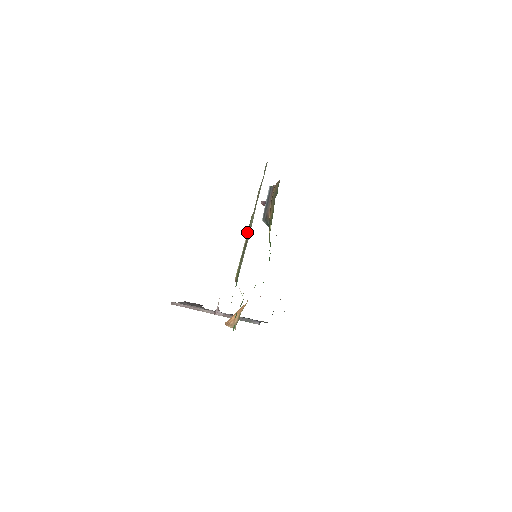
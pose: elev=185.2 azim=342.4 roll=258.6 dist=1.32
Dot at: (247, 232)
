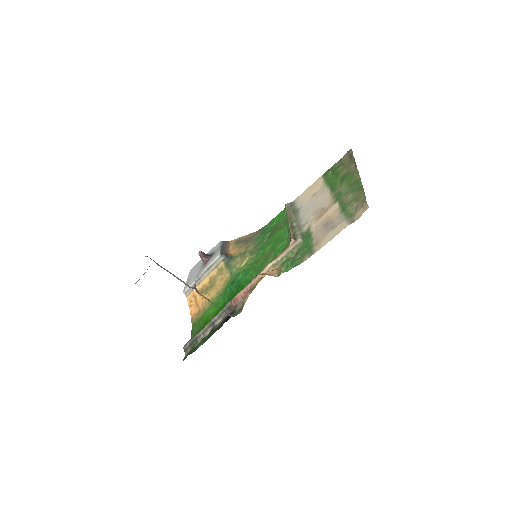
Dot at: (289, 223)
